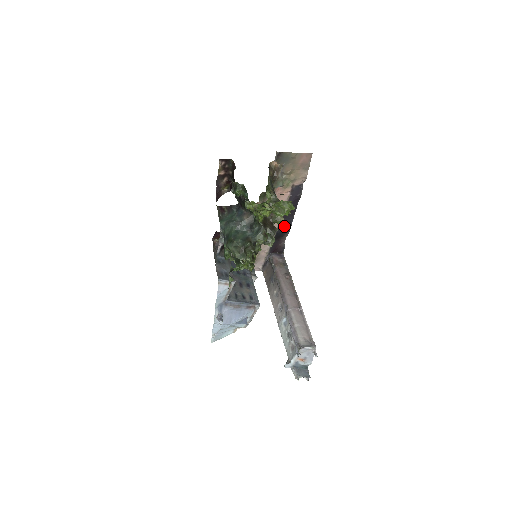
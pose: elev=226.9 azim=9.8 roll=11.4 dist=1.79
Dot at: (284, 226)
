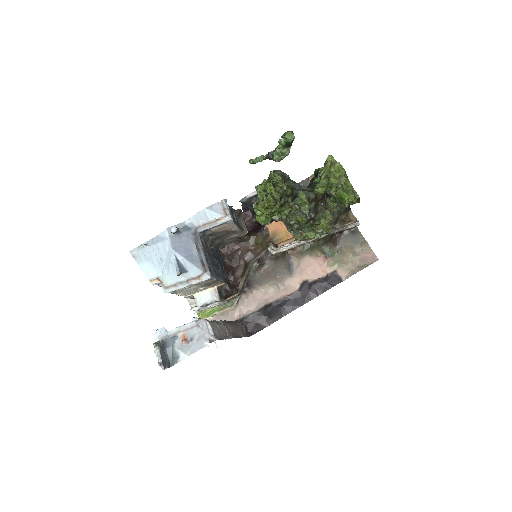
Dot at: (286, 304)
